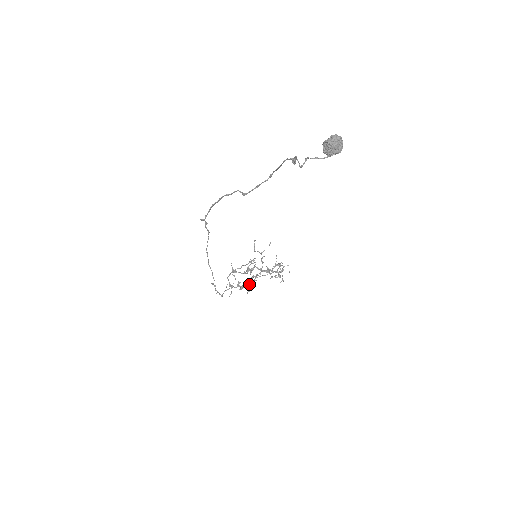
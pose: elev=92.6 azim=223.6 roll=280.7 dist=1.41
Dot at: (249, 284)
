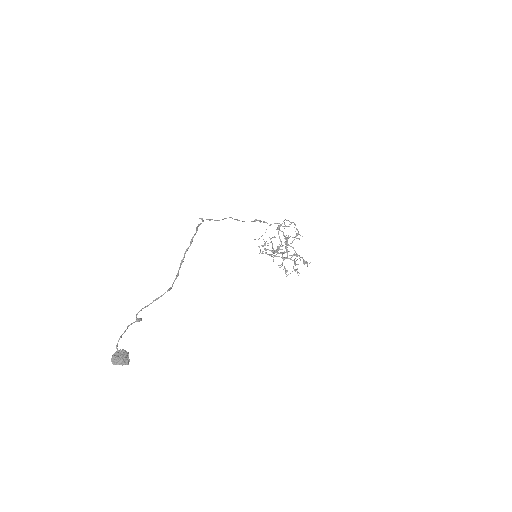
Dot at: (277, 246)
